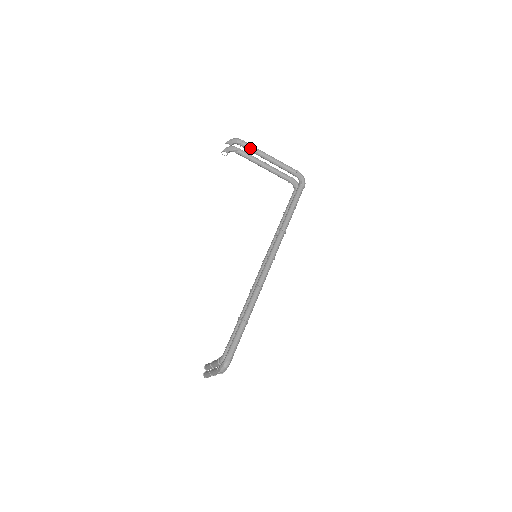
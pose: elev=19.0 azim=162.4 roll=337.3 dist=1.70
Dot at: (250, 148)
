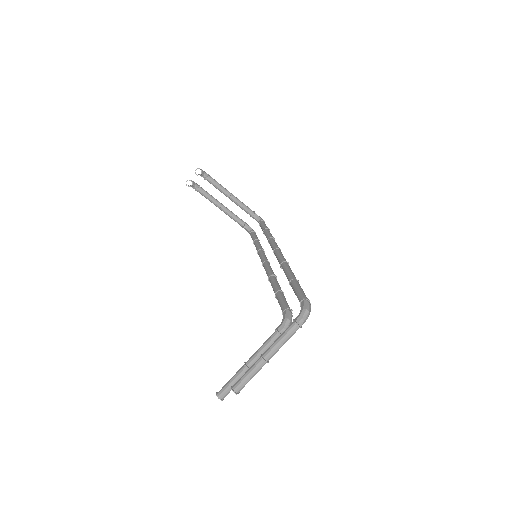
Dot at: (215, 181)
